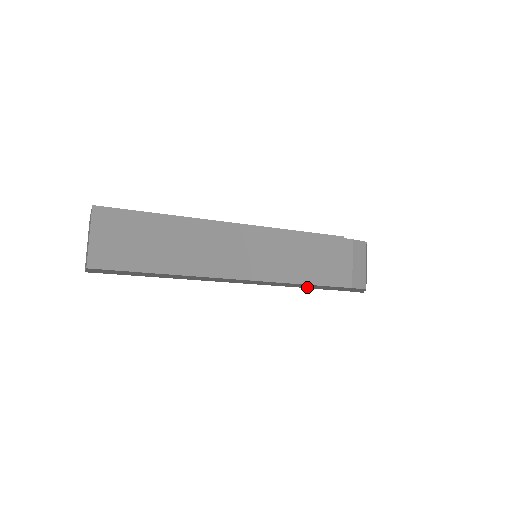
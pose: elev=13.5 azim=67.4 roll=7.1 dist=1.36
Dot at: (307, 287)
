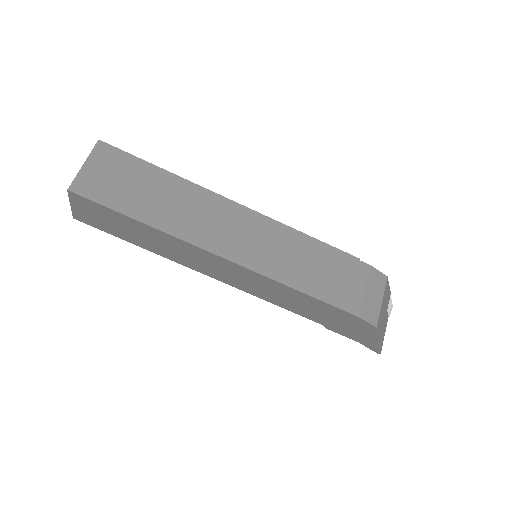
Dot at: (309, 314)
